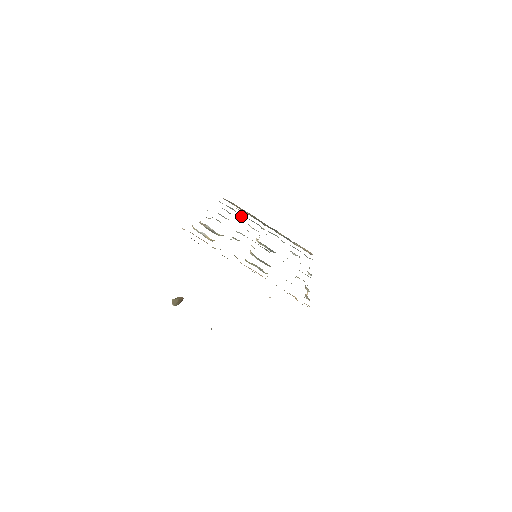
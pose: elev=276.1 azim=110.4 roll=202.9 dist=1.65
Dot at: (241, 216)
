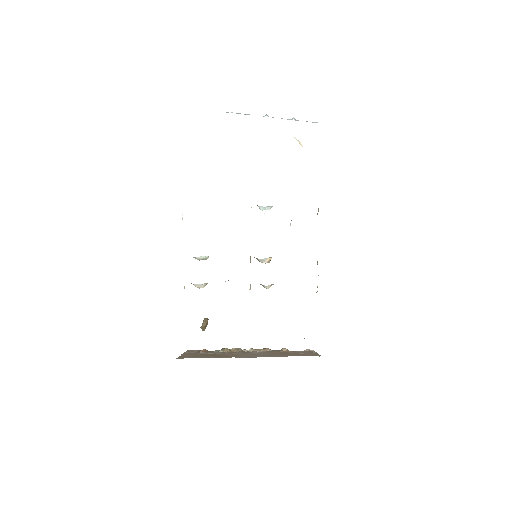
Dot at: occluded
